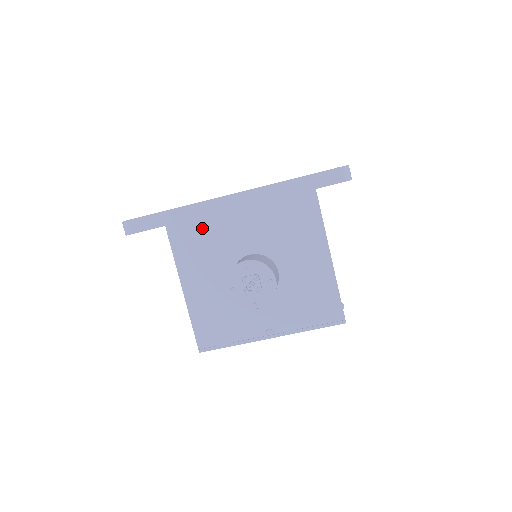
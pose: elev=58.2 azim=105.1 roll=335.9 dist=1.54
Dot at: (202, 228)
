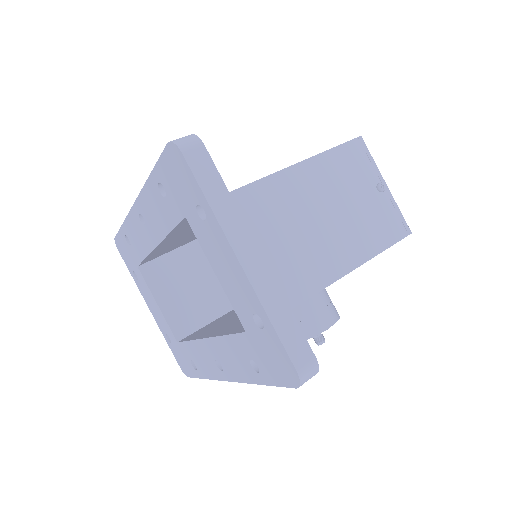
Dot at: occluded
